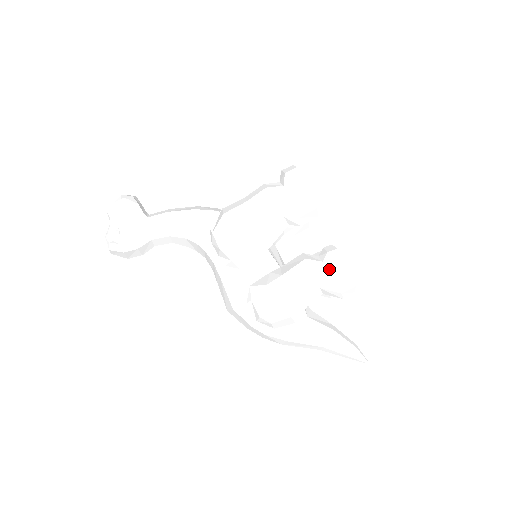
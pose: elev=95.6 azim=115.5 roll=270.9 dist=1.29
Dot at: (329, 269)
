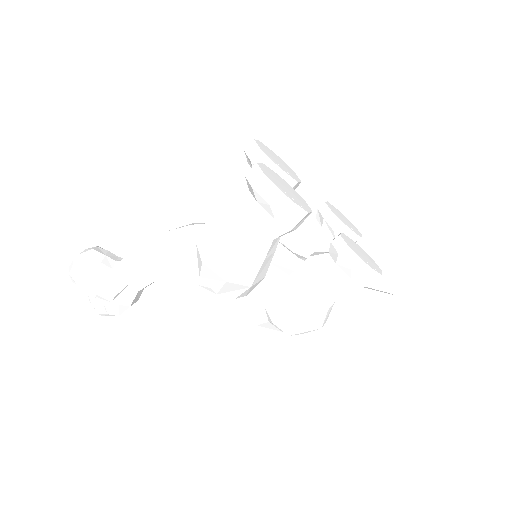
Dot at: (346, 271)
